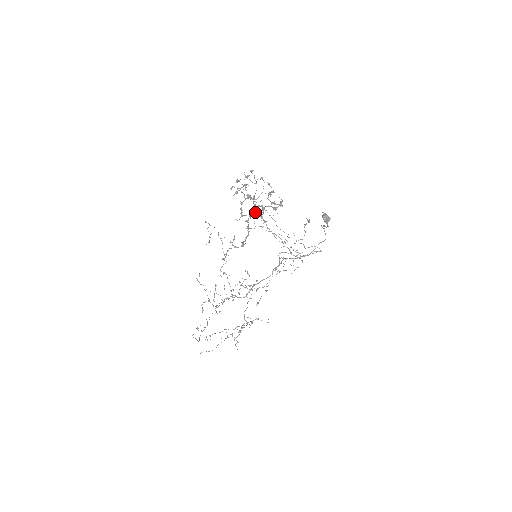
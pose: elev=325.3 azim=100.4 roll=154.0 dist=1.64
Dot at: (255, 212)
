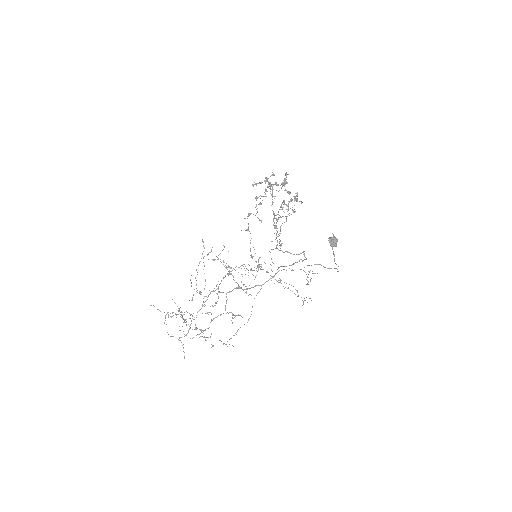
Dot at: (278, 219)
